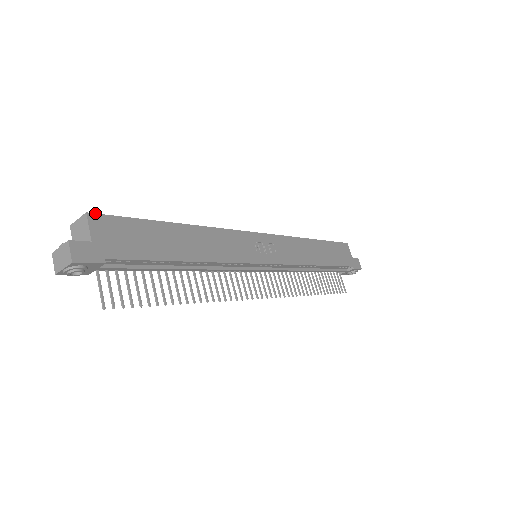
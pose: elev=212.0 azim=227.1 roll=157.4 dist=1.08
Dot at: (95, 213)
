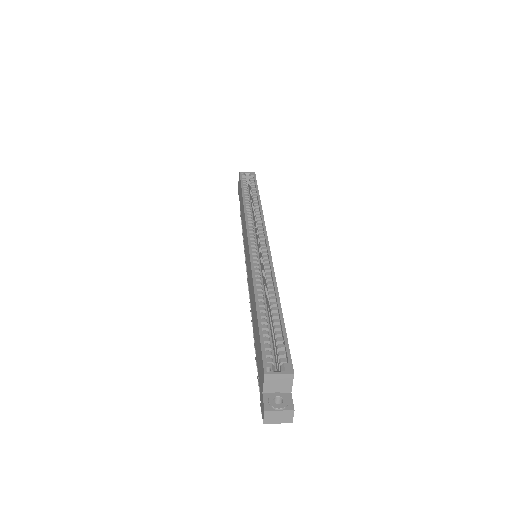
Dot at: occluded
